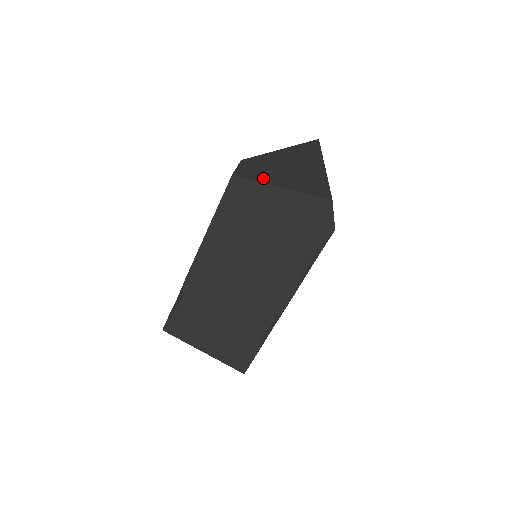
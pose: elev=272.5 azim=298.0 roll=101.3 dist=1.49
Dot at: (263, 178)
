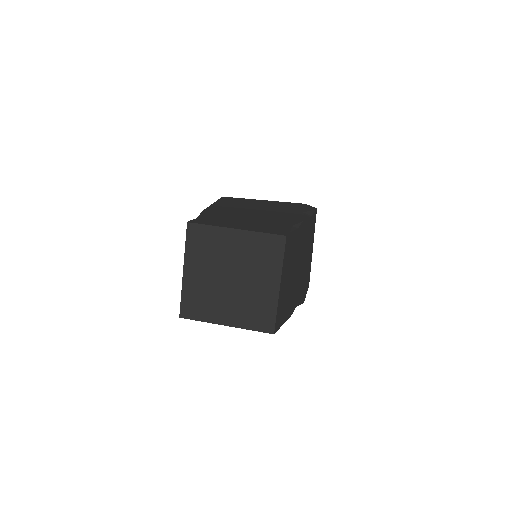
Dot at: occluded
